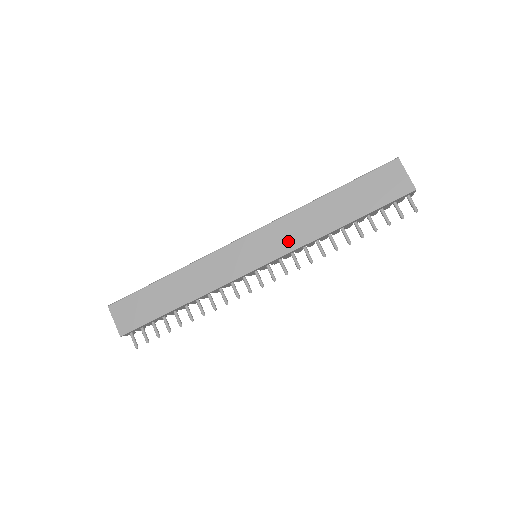
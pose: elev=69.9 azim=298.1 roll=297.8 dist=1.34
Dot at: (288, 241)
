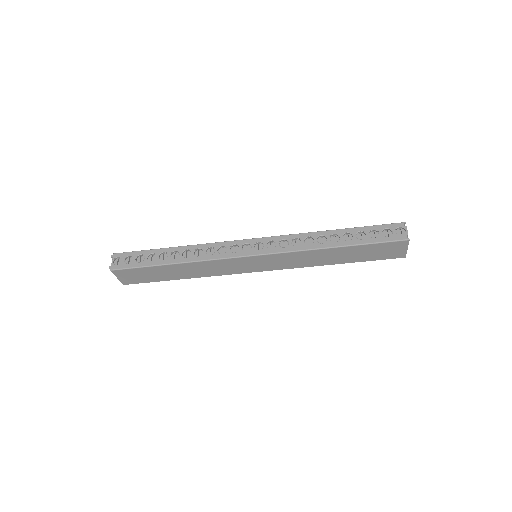
Dot at: (289, 264)
